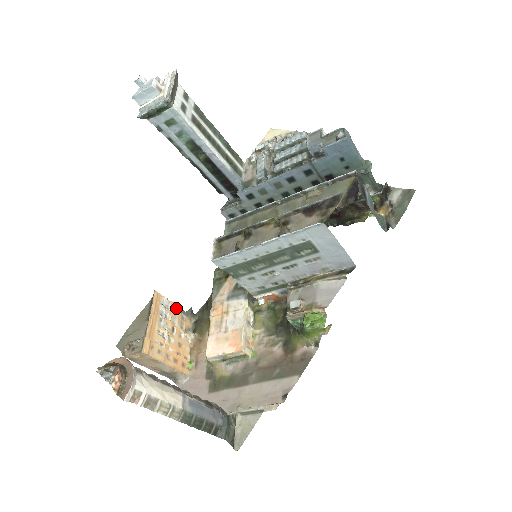
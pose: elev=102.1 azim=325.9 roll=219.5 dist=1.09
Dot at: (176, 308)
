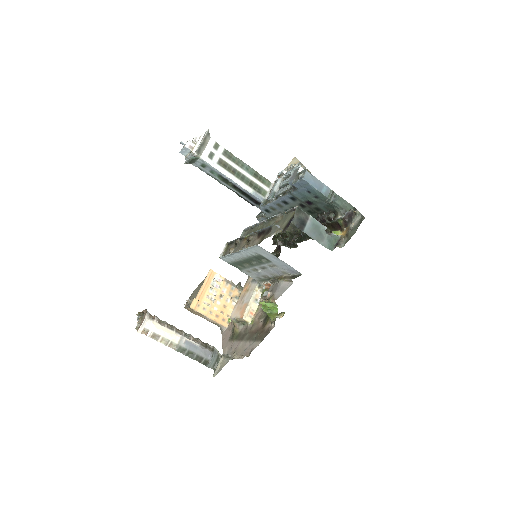
Dot at: (227, 282)
